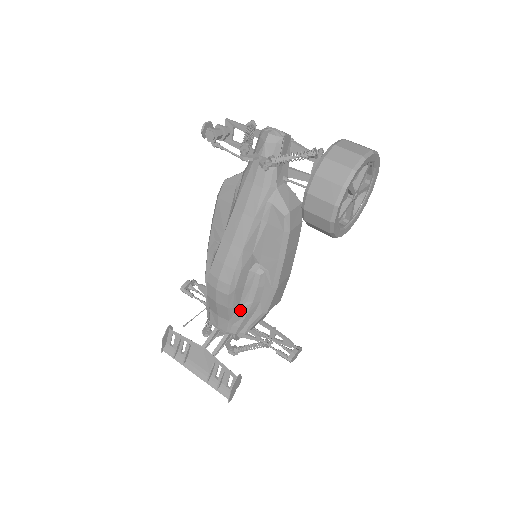
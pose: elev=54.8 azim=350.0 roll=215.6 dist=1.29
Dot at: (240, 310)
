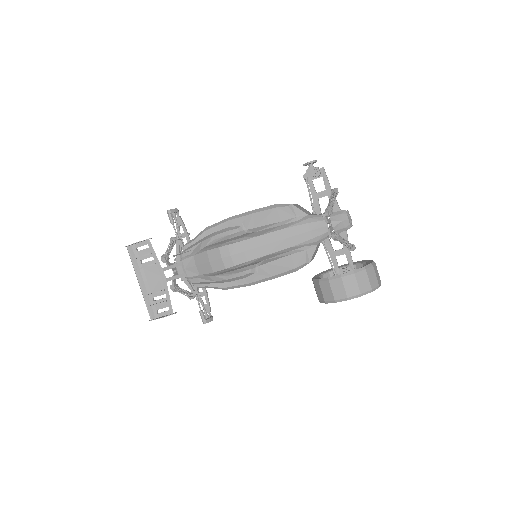
Dot at: (215, 277)
